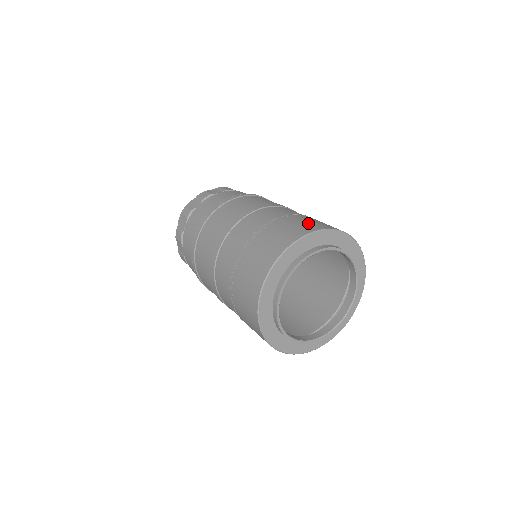
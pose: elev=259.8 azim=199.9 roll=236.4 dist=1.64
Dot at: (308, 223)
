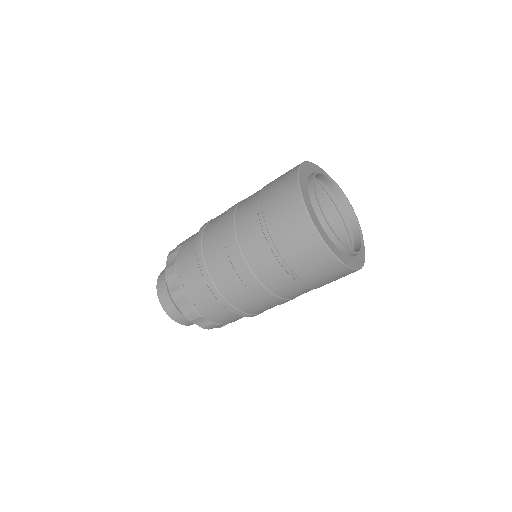
Dot at: occluded
